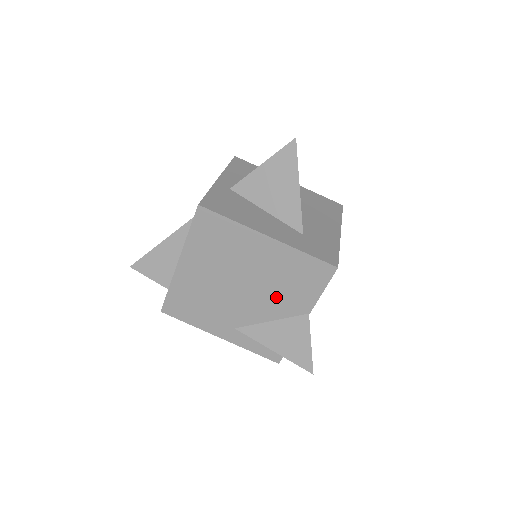
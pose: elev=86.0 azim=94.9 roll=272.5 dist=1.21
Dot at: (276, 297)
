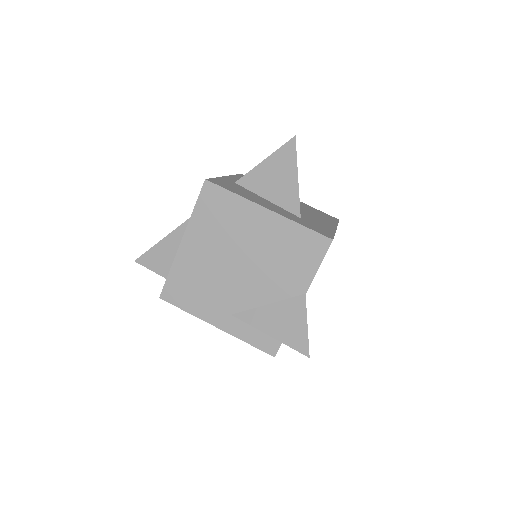
Dot at: (273, 276)
